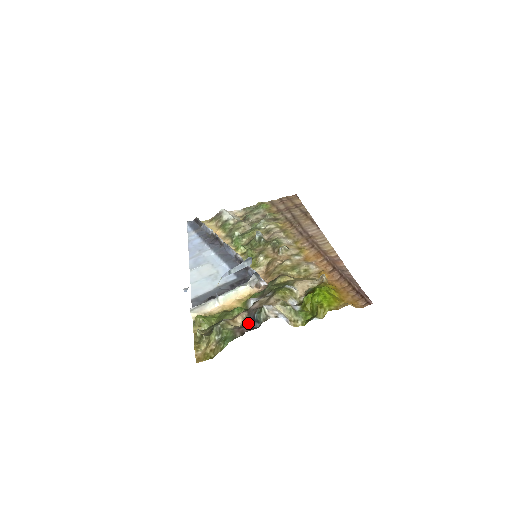
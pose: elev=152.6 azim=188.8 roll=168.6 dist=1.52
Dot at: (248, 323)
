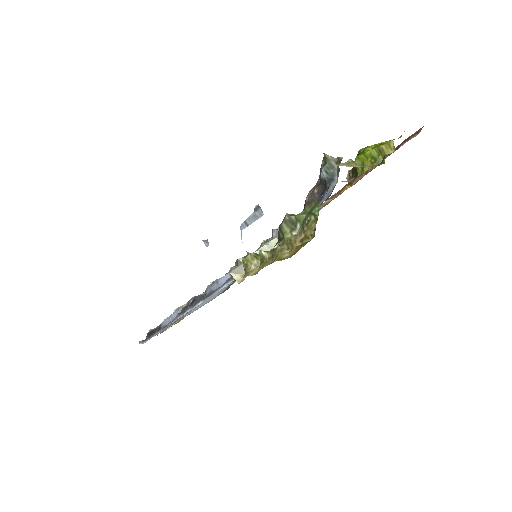
Dot at: (319, 205)
